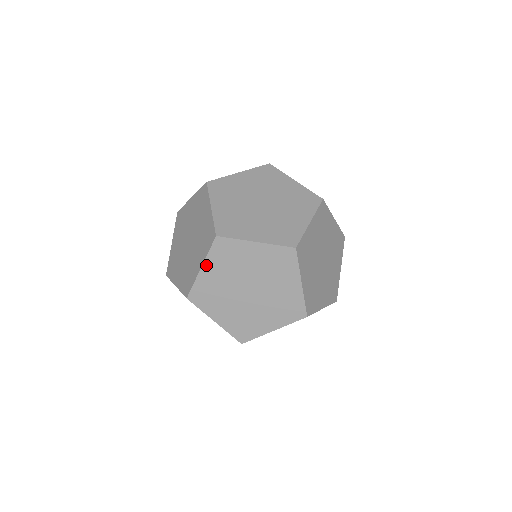
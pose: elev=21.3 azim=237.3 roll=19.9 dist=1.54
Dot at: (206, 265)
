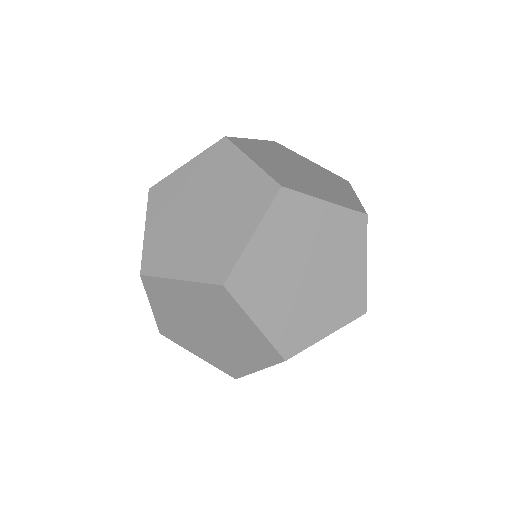
Dot at: (153, 303)
